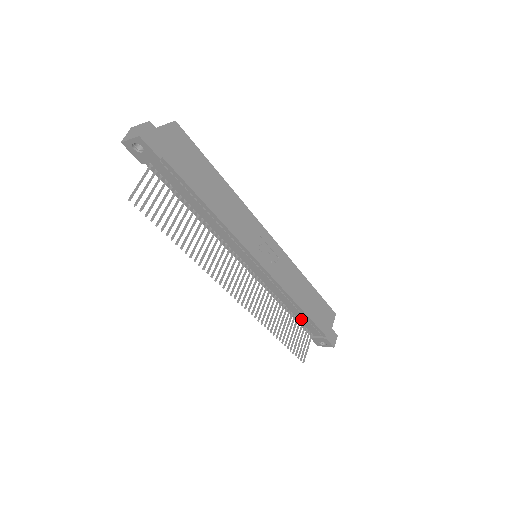
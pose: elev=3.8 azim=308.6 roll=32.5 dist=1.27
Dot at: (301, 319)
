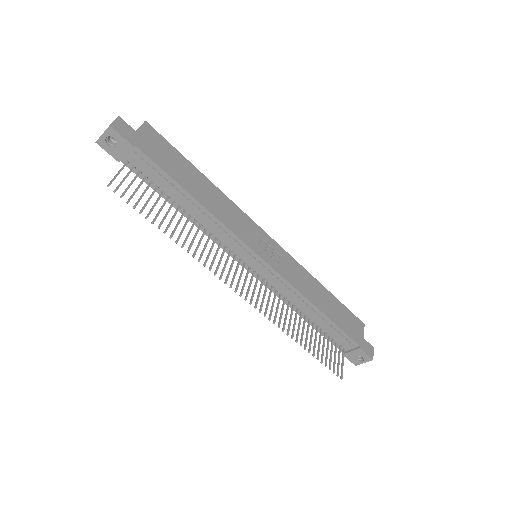
Dot at: (325, 328)
